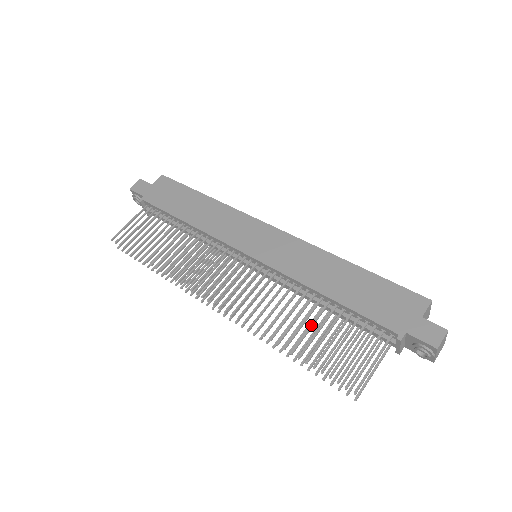
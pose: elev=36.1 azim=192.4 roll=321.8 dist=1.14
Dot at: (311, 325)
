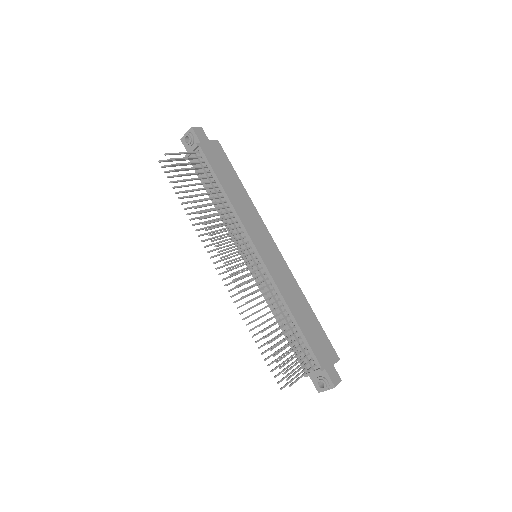
Dot at: (279, 328)
